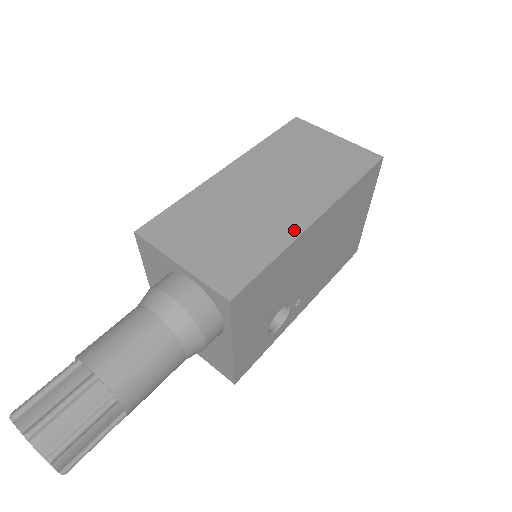
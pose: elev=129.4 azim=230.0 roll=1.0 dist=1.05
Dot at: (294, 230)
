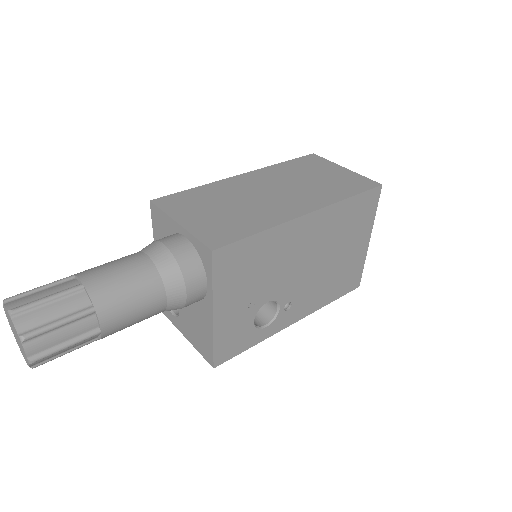
Dot at: (285, 217)
